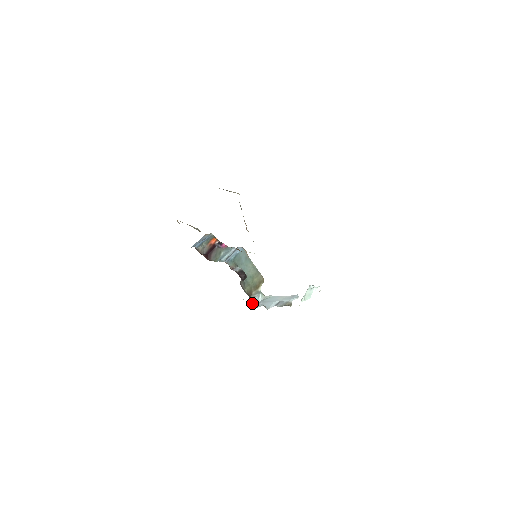
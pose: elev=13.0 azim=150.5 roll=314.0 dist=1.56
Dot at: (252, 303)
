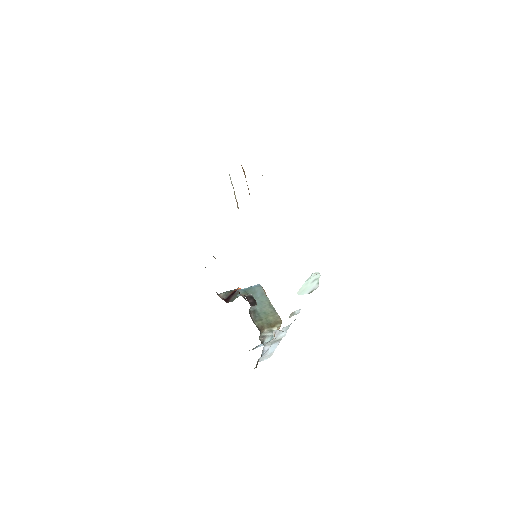
Dot at: (263, 342)
